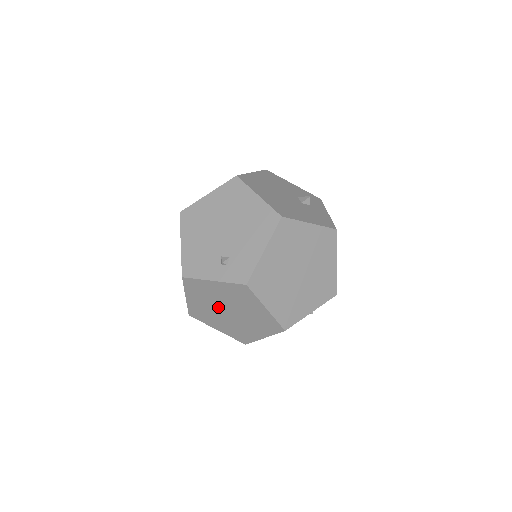
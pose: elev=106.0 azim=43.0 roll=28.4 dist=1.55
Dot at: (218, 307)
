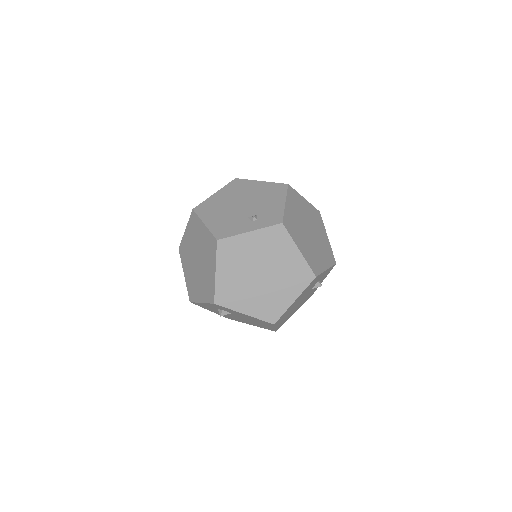
Dot at: (250, 272)
